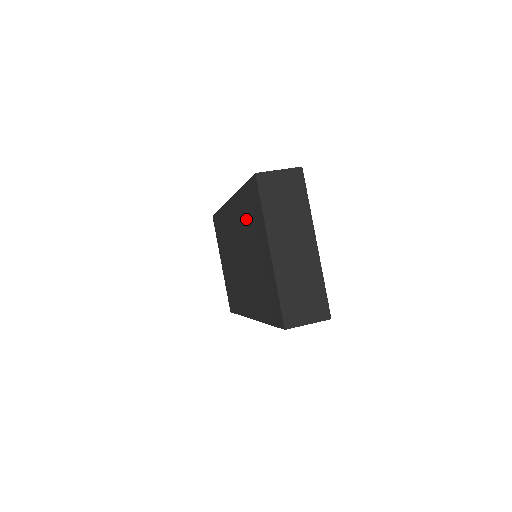
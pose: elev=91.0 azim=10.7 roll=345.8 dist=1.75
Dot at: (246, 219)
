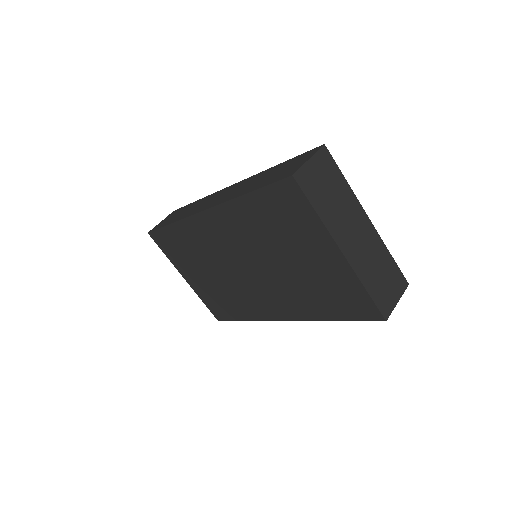
Dot at: (264, 227)
